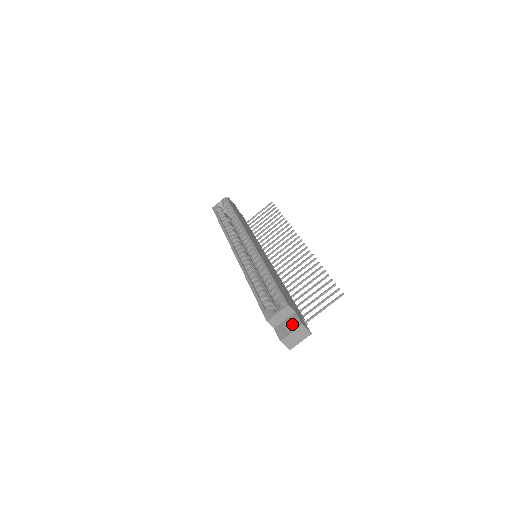
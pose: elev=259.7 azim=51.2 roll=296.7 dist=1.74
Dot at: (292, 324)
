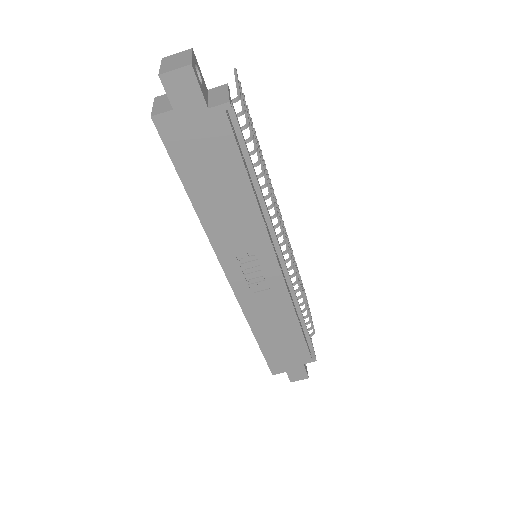
Dot at: occluded
